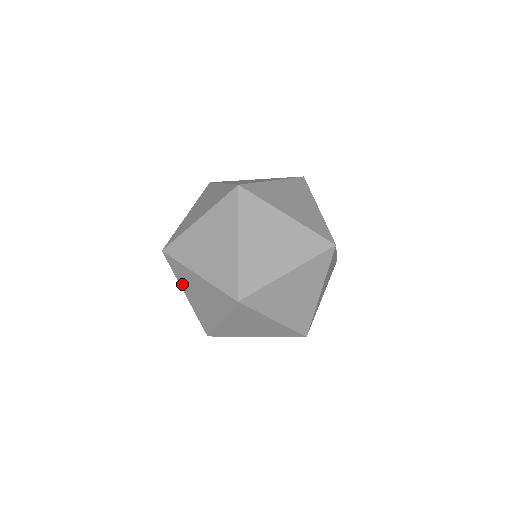
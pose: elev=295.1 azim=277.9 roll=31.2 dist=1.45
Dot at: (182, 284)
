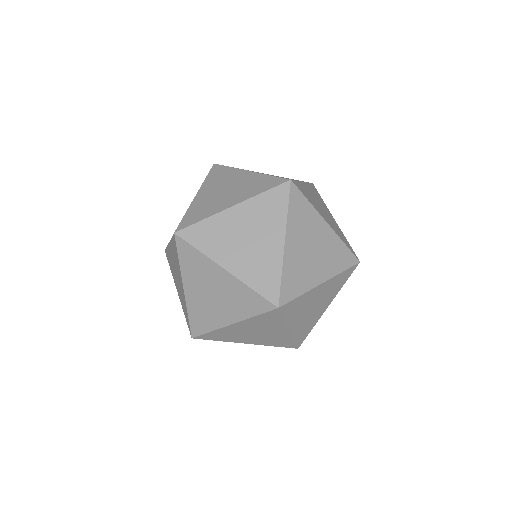
Dot at: (215, 254)
